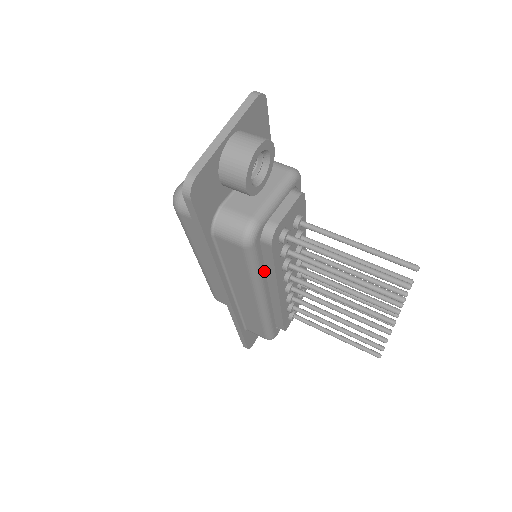
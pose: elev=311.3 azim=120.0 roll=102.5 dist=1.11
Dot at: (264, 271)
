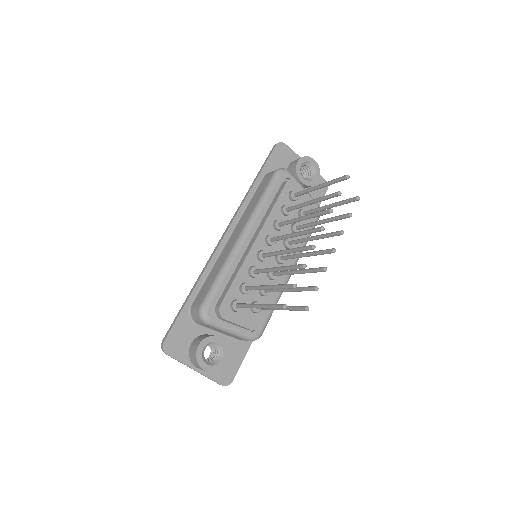
Dot at: (267, 207)
